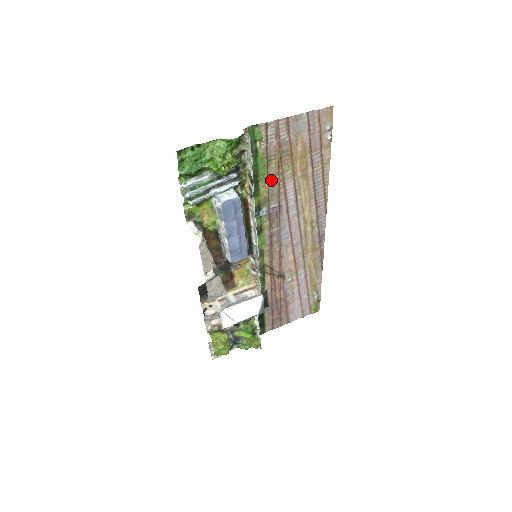
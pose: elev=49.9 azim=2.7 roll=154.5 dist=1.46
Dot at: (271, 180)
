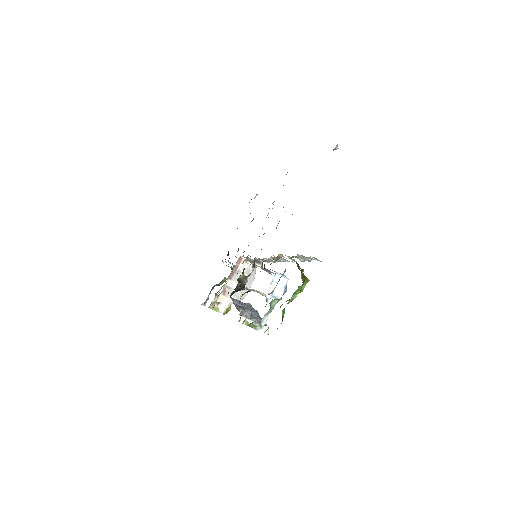
Dot at: occluded
